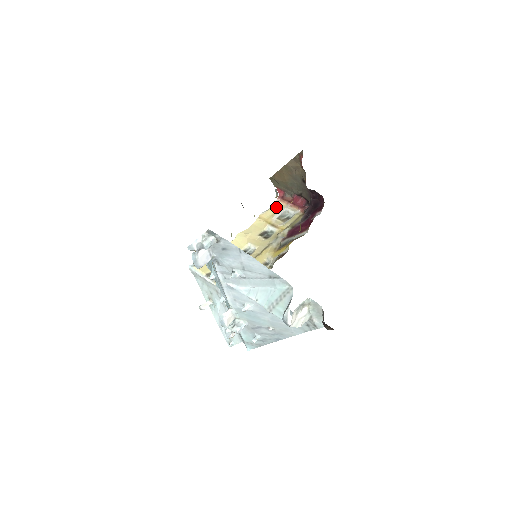
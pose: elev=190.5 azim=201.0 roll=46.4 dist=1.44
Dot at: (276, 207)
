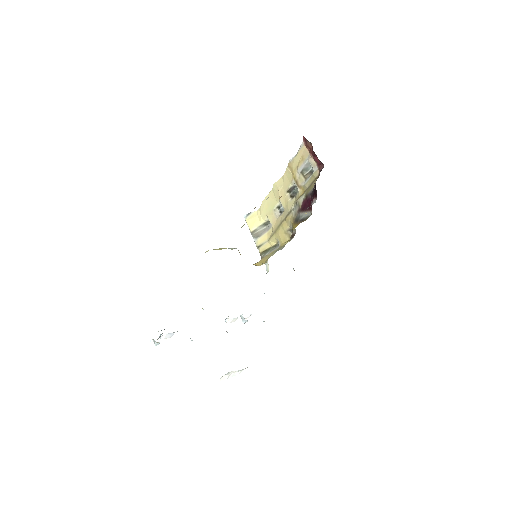
Dot at: (301, 155)
